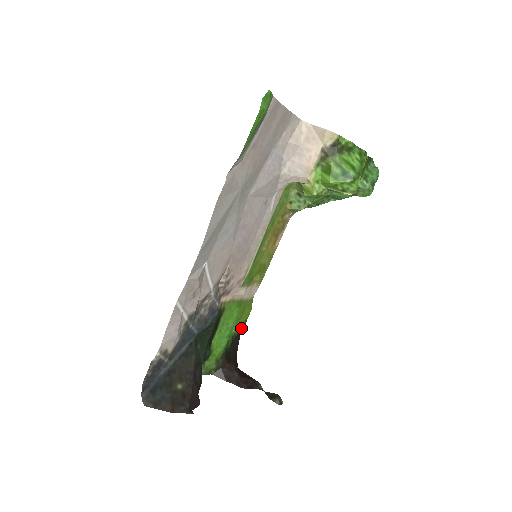
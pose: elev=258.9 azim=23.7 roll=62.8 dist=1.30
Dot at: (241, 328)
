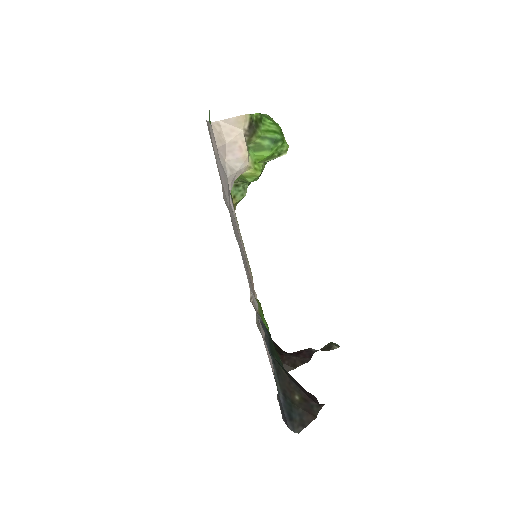
Dot at: occluded
